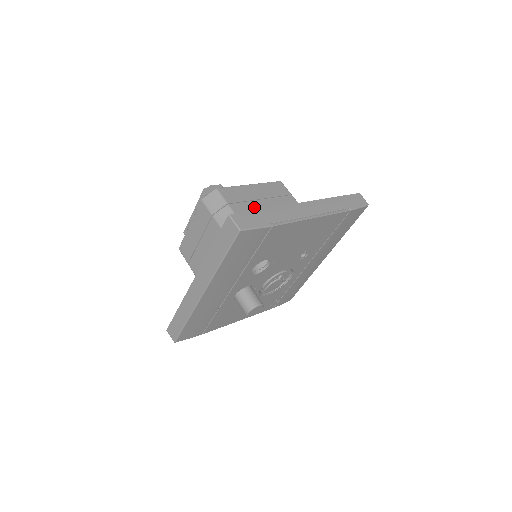
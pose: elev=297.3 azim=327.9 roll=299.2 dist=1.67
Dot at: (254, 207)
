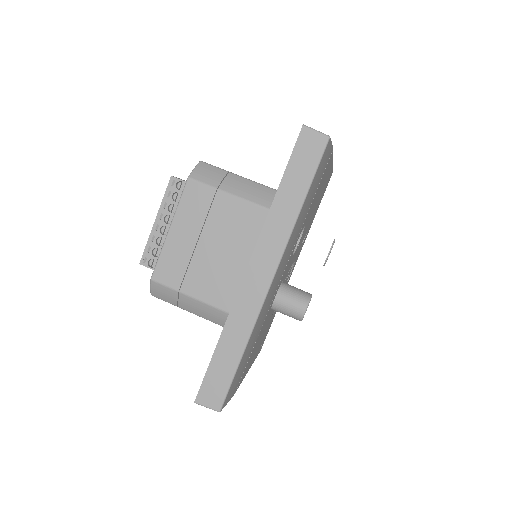
Dot at: occluded
